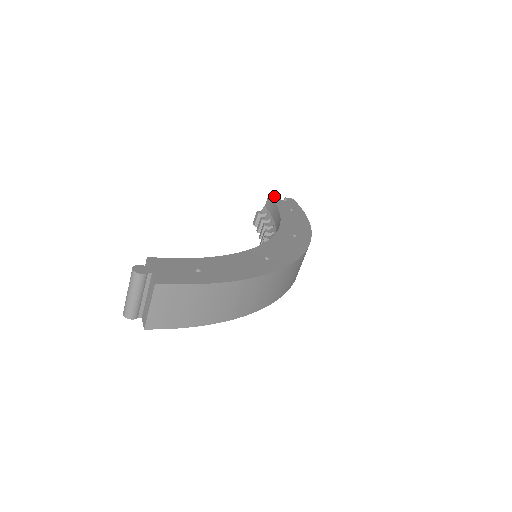
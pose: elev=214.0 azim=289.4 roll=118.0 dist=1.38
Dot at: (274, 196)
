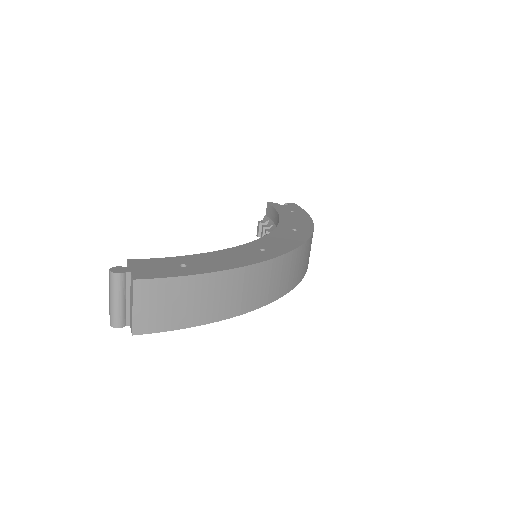
Dot at: (273, 203)
